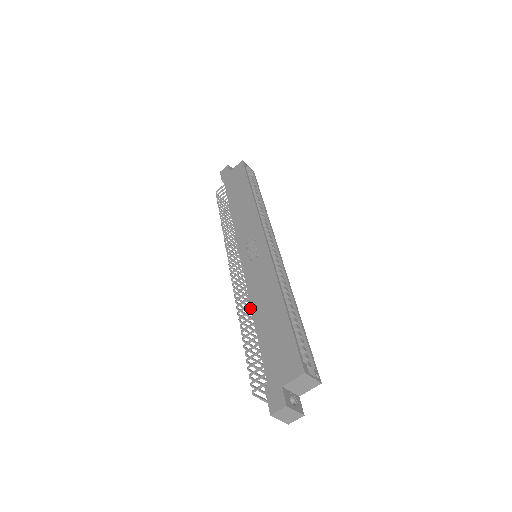
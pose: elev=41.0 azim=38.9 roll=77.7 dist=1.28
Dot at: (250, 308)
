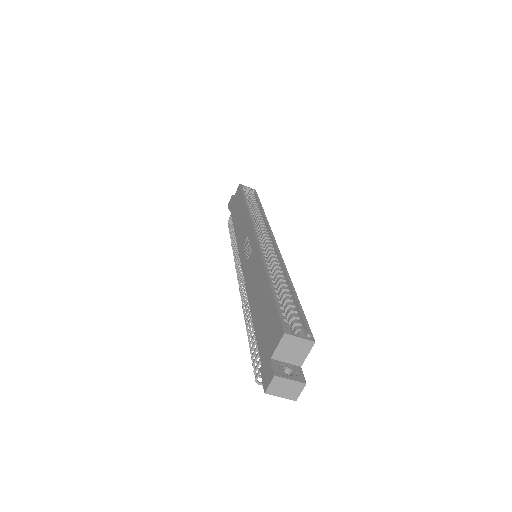
Dot at: occluded
